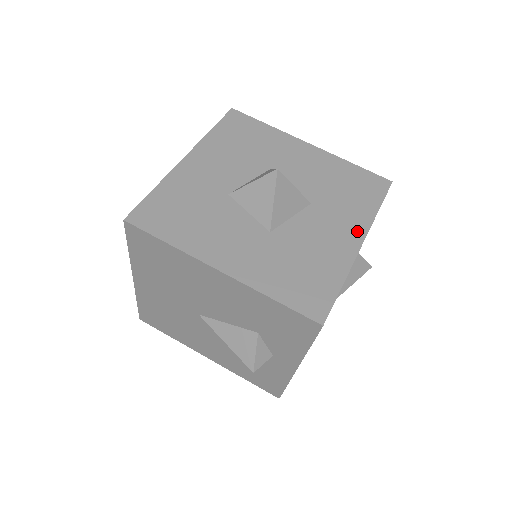
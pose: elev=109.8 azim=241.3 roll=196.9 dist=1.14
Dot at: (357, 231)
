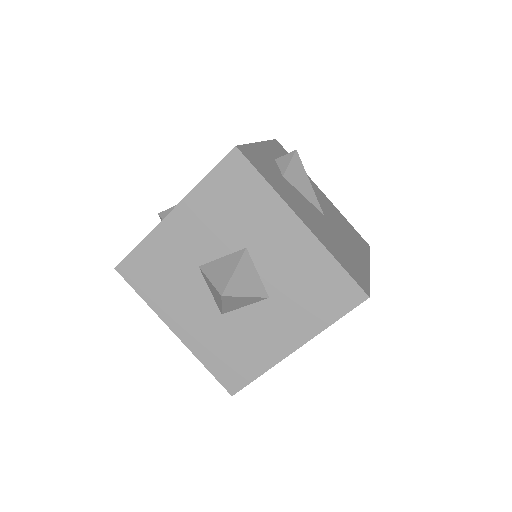
Dot at: (298, 338)
